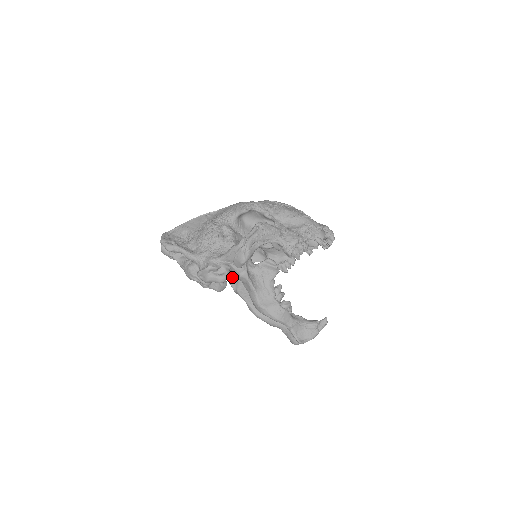
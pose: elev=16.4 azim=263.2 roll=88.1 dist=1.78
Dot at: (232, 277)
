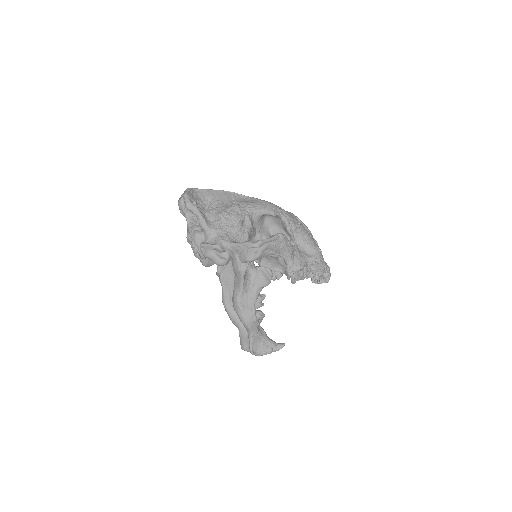
Dot at: occluded
